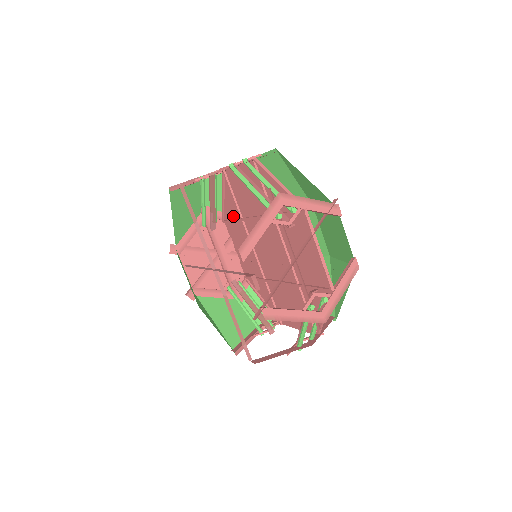
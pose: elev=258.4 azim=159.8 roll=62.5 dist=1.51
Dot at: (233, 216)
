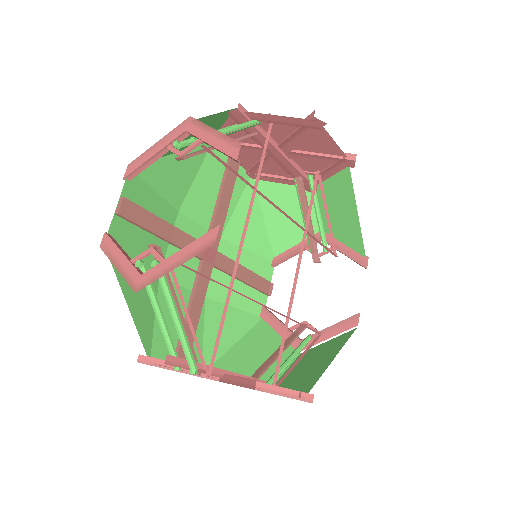
Dot at: occluded
